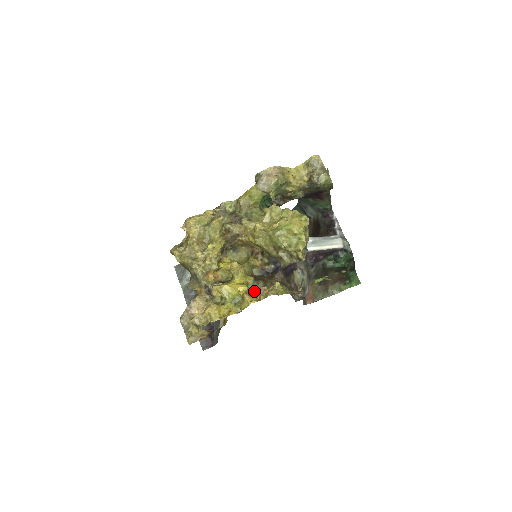
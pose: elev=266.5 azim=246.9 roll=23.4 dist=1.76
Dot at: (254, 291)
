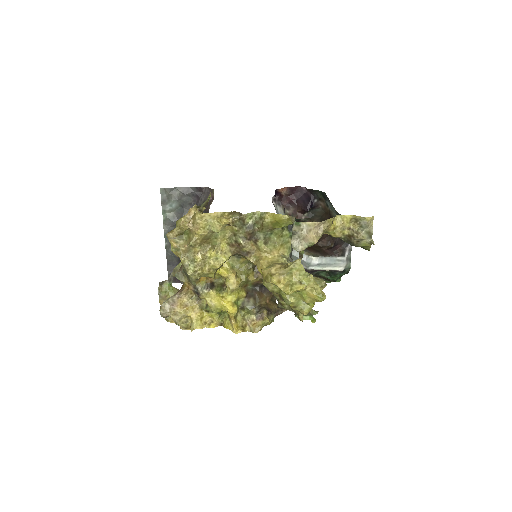
Dot at: (242, 313)
